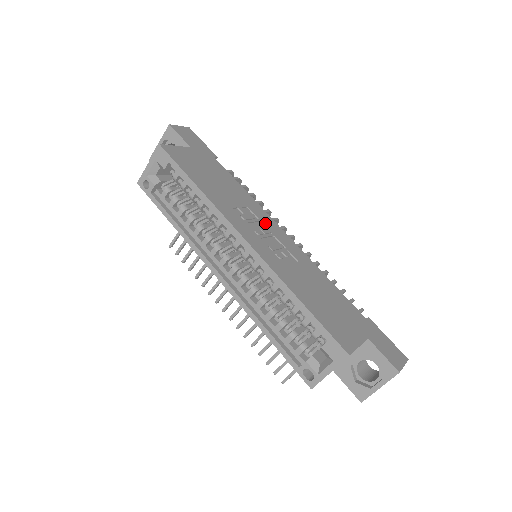
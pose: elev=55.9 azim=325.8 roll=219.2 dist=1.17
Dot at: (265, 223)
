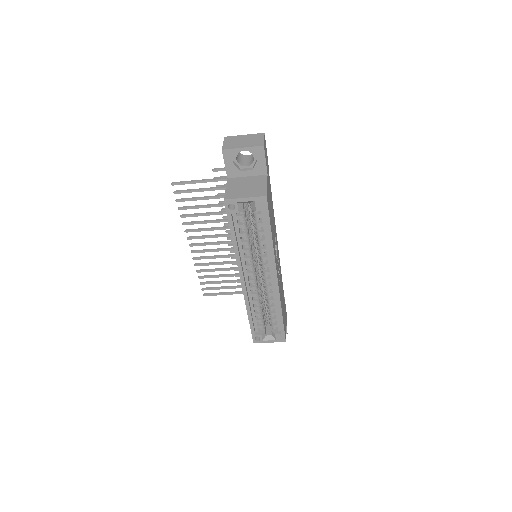
Dot at: occluded
